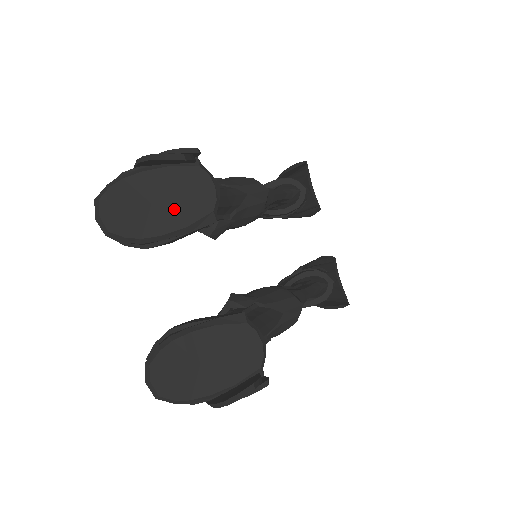
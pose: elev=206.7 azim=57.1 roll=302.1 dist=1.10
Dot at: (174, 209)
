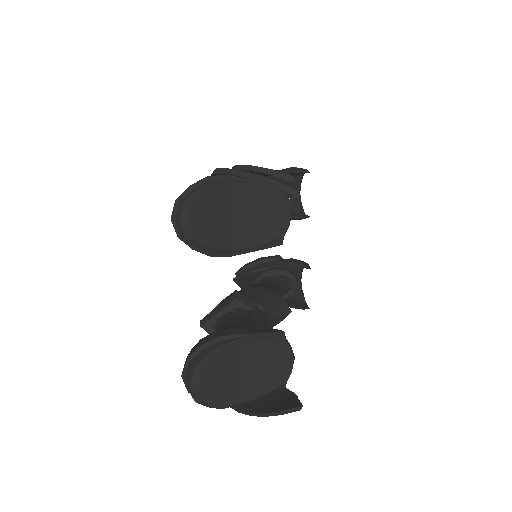
Dot at: (252, 226)
